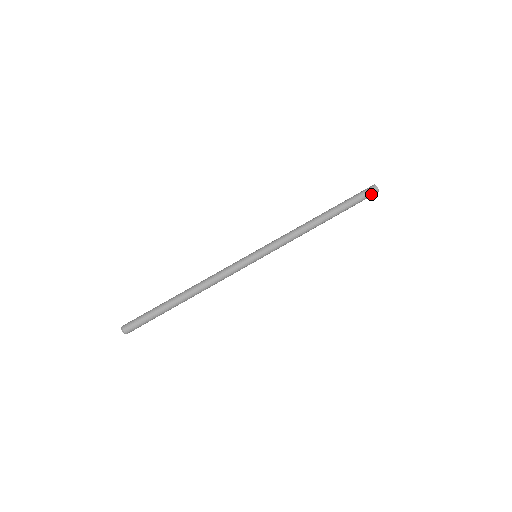
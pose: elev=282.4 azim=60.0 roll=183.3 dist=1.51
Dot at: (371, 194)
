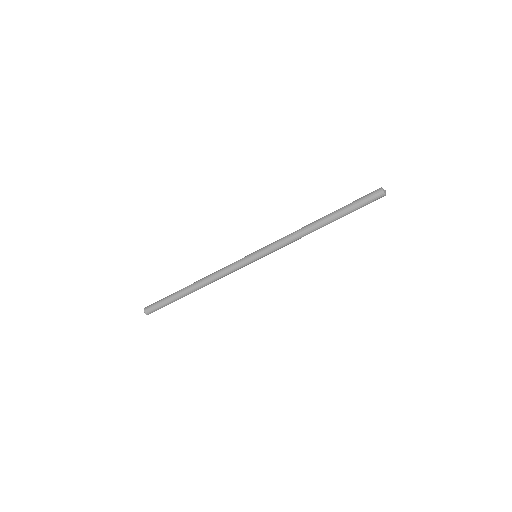
Dot at: (376, 199)
